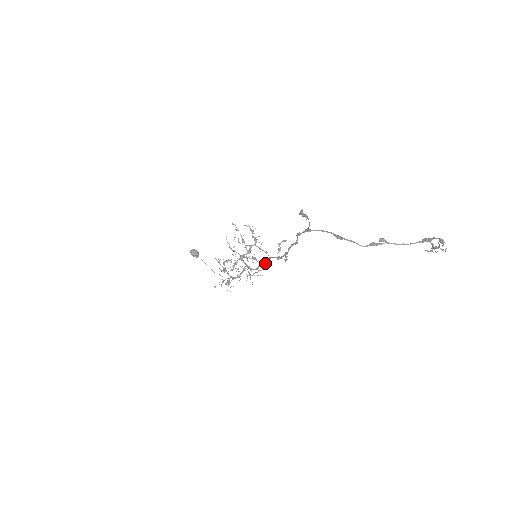
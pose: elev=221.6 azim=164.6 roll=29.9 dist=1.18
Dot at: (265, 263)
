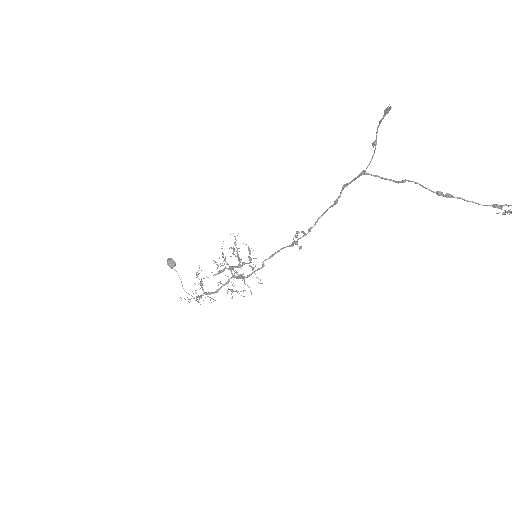
Dot at: (263, 266)
